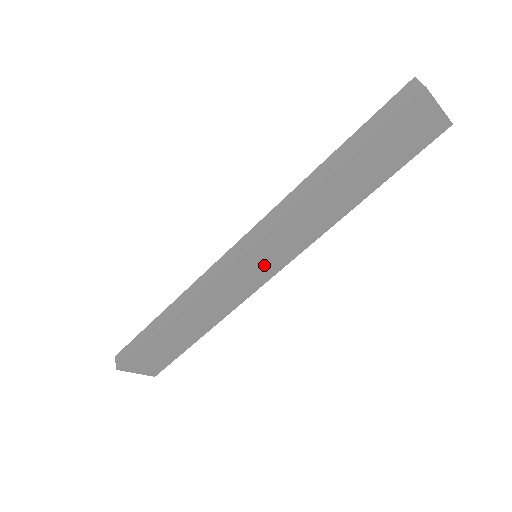
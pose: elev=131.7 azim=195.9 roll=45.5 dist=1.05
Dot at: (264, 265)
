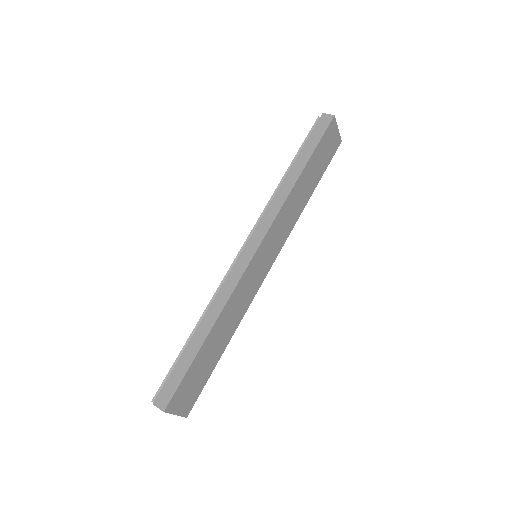
Dot at: (266, 259)
